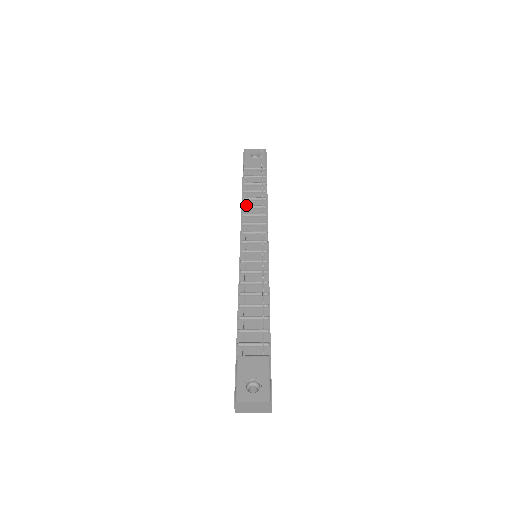
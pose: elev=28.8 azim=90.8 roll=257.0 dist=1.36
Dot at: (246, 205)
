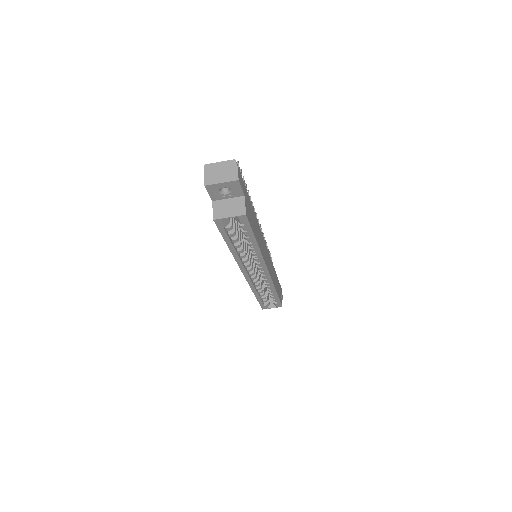
Dot at: occluded
